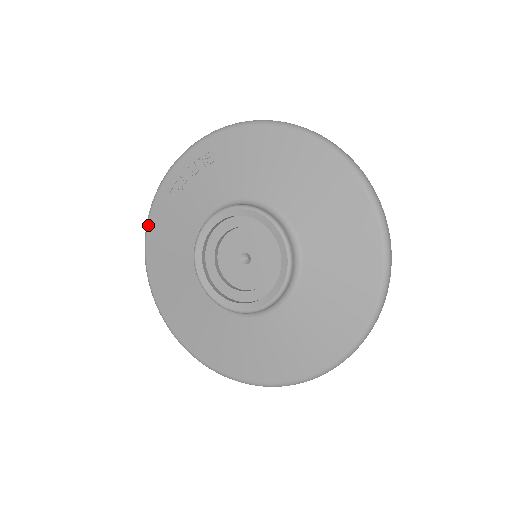
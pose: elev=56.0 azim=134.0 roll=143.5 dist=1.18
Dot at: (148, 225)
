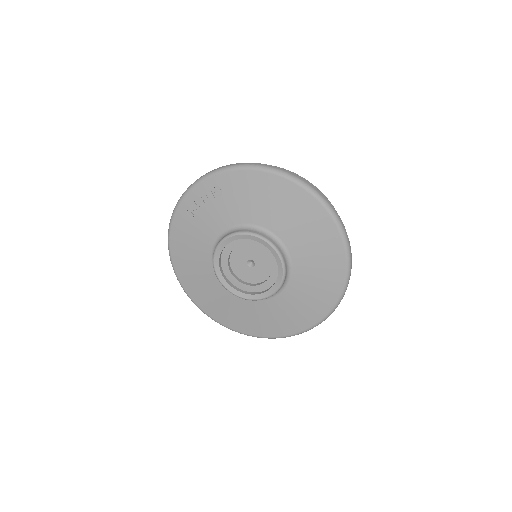
Dot at: (170, 234)
